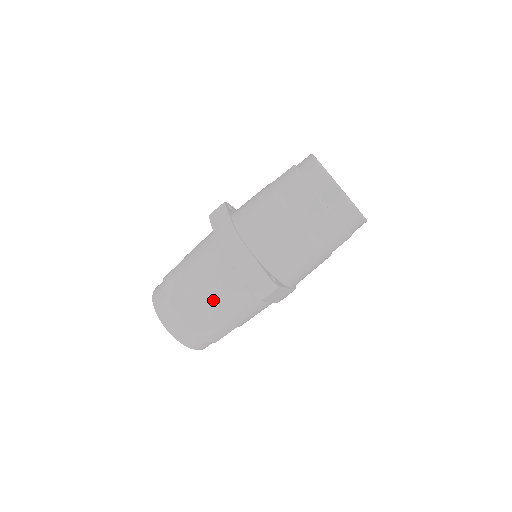
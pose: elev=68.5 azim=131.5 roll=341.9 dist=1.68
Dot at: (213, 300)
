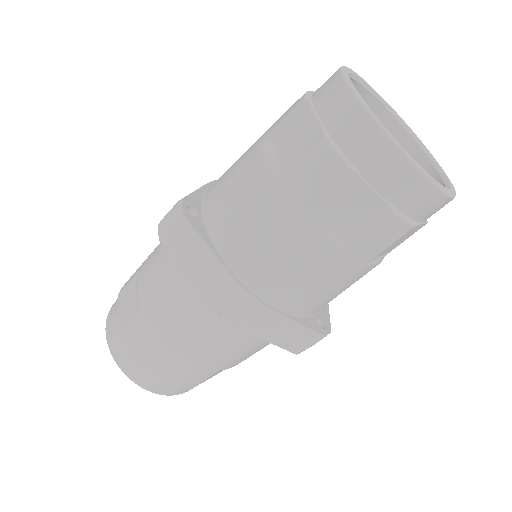
Dot at: (229, 363)
